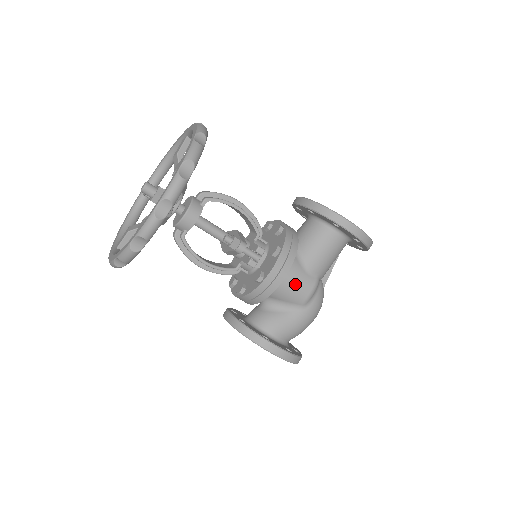
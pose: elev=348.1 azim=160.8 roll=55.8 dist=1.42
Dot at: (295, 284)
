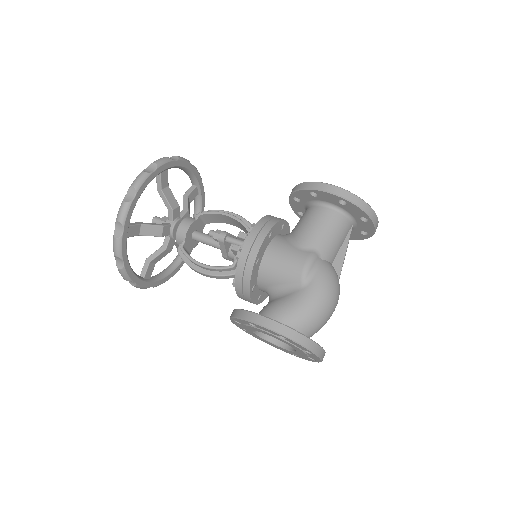
Dot at: (284, 259)
